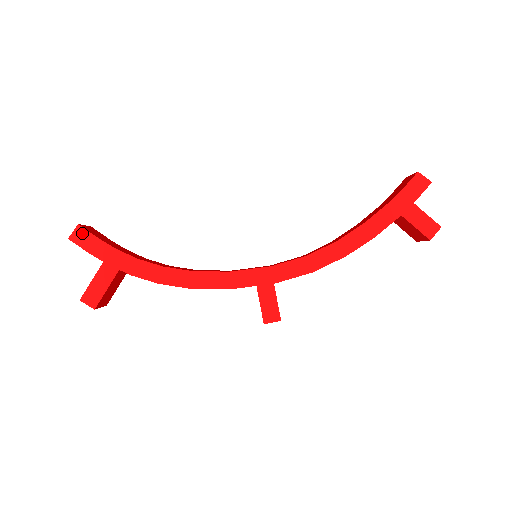
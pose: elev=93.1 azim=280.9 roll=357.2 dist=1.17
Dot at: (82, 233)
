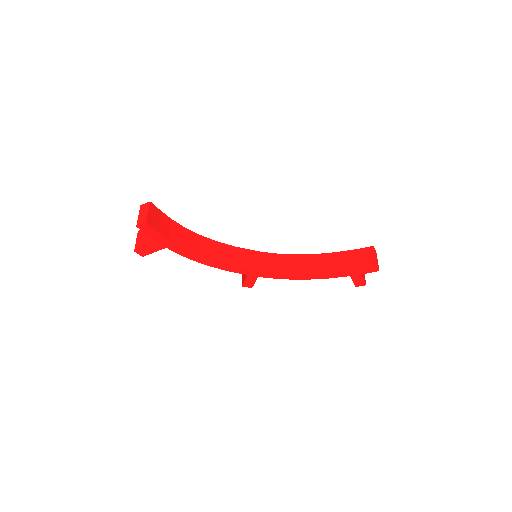
Dot at: (148, 227)
